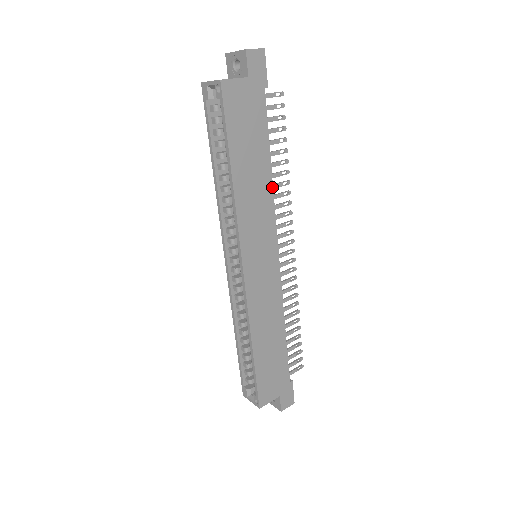
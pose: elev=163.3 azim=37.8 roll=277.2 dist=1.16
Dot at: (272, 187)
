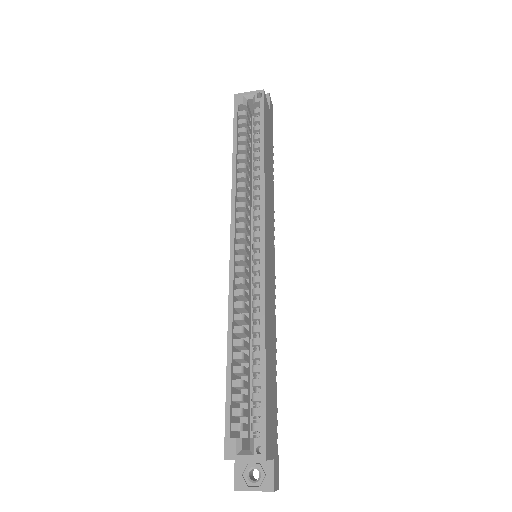
Dot at: (273, 198)
